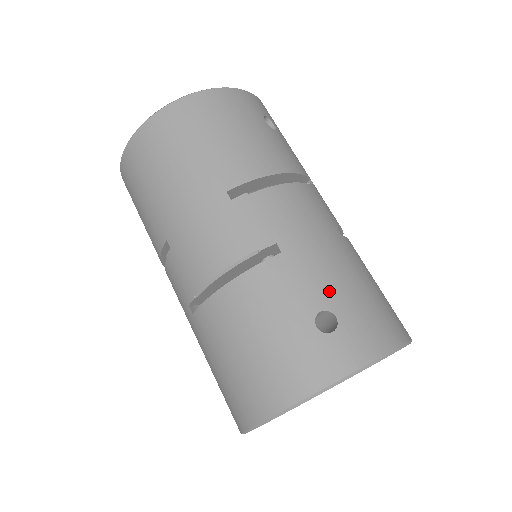
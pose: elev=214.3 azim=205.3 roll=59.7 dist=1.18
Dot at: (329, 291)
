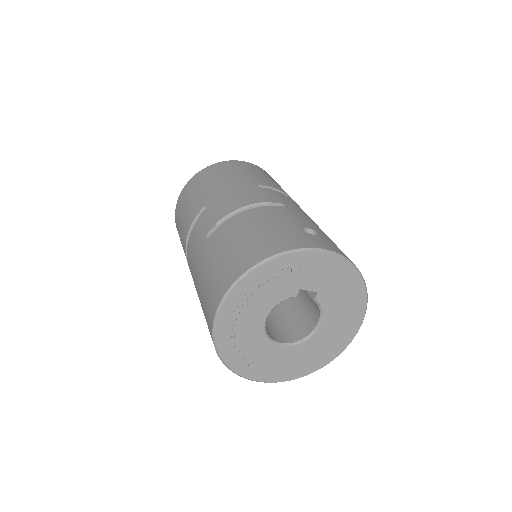
Dot at: (315, 227)
